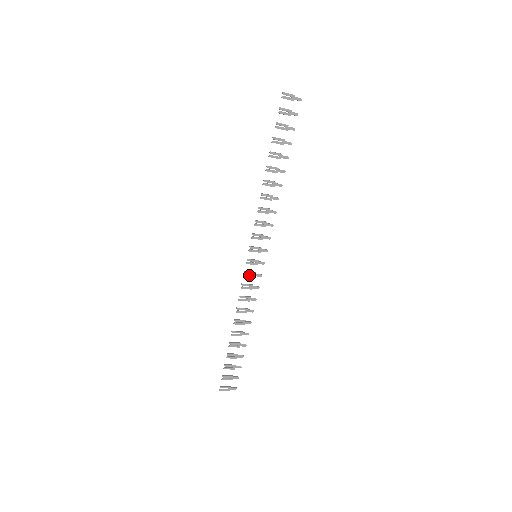
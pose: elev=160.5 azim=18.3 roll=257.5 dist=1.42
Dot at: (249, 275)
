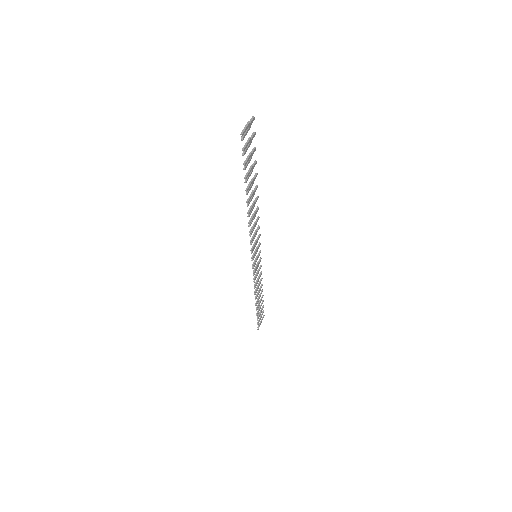
Dot at: (256, 270)
